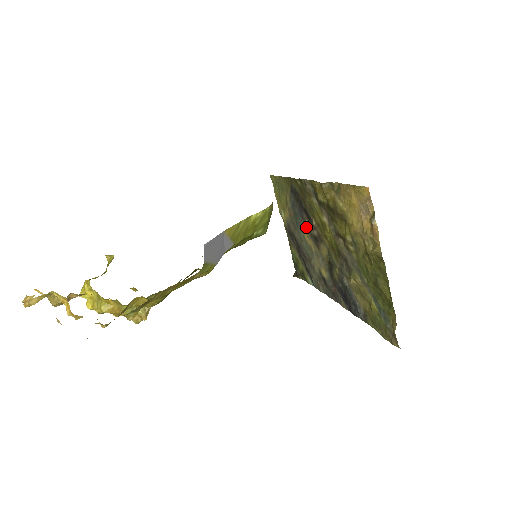
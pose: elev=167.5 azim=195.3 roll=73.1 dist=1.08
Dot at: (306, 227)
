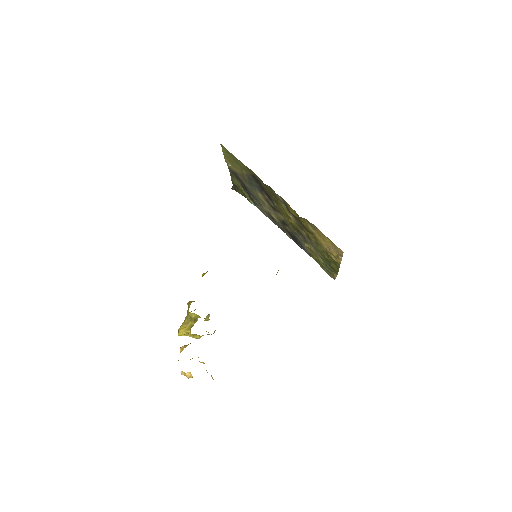
Dot at: (264, 197)
